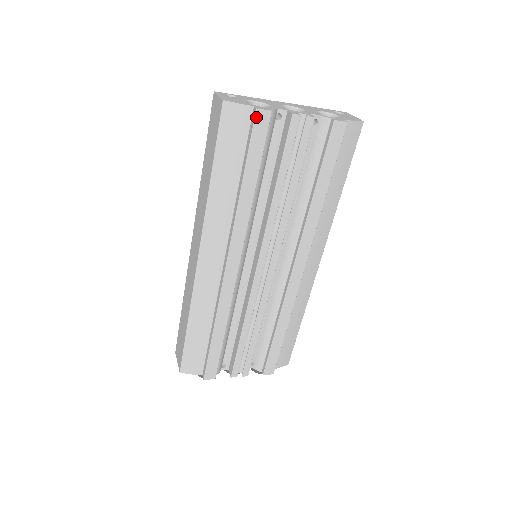
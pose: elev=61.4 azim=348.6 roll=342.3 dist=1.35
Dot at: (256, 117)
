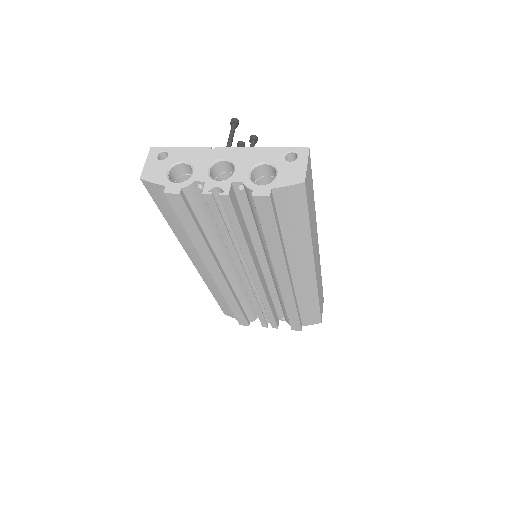
Dot at: (168, 198)
